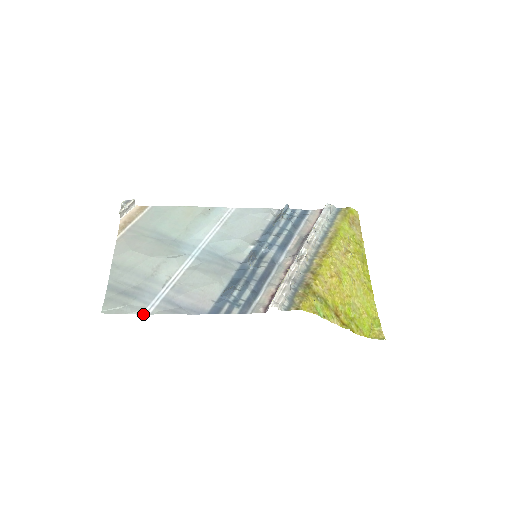
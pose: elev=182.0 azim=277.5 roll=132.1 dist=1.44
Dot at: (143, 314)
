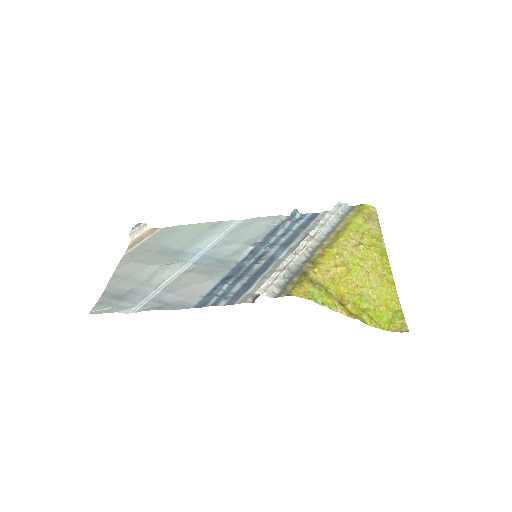
Dot at: (129, 313)
